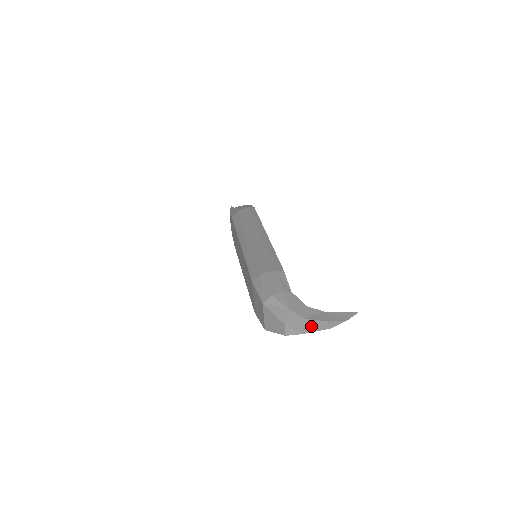
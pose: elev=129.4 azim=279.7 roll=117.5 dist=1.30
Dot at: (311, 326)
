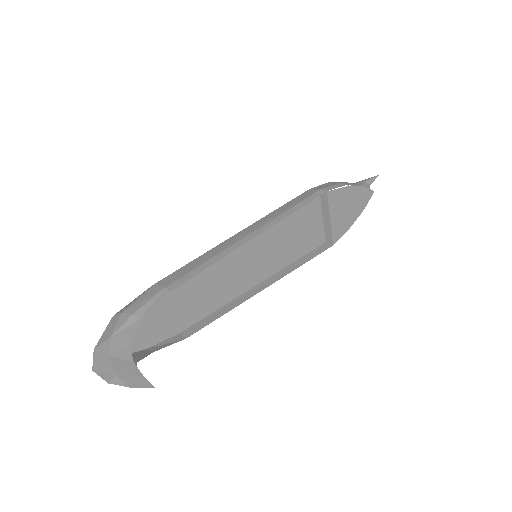
Dot at: (103, 367)
